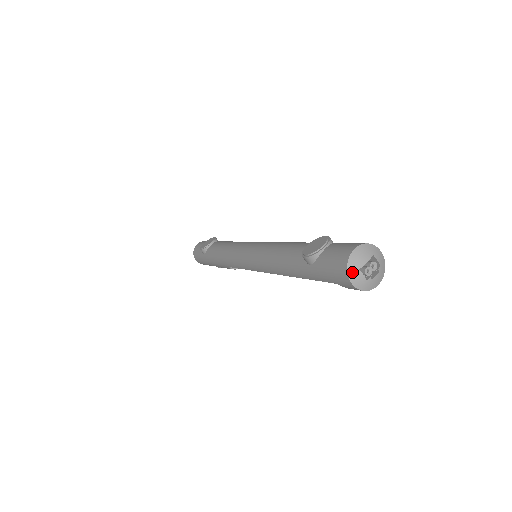
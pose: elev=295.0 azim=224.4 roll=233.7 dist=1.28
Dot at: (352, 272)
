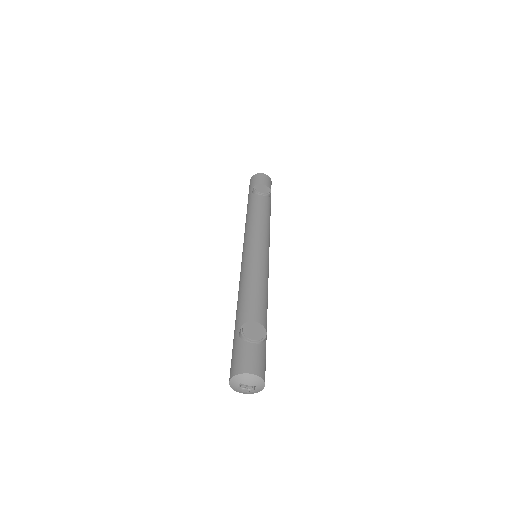
Dot at: (235, 379)
